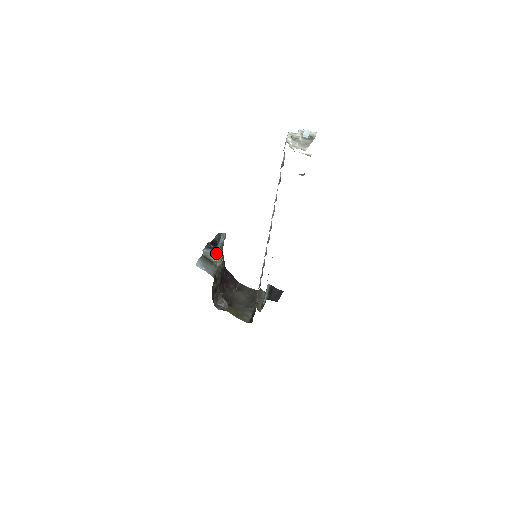
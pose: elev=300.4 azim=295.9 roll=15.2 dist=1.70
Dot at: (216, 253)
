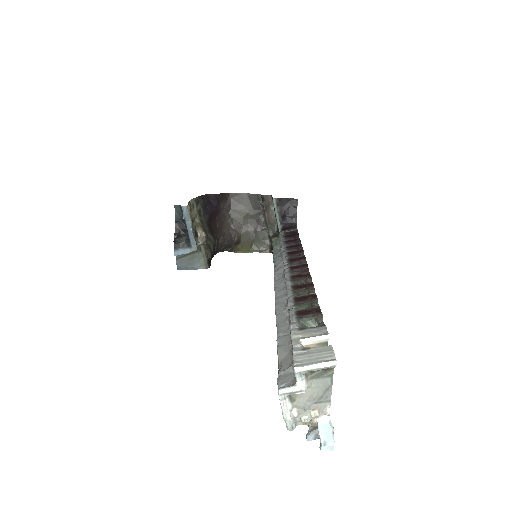
Dot at: occluded
